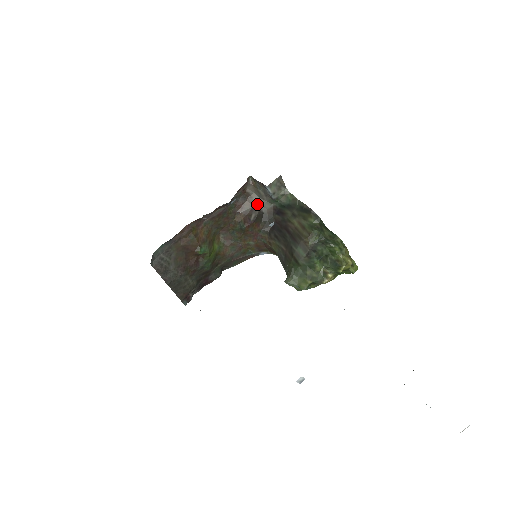
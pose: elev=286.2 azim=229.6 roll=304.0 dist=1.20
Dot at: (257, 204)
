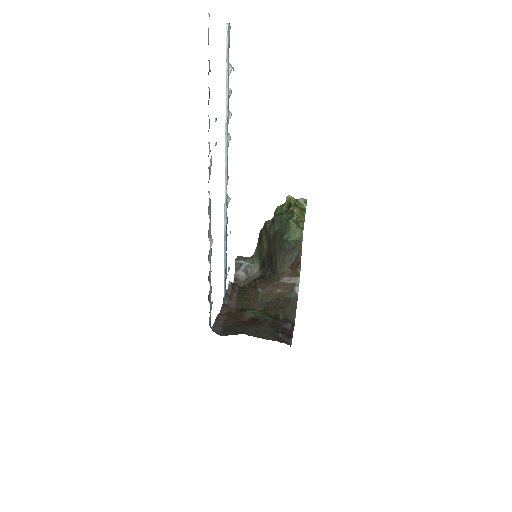
Dot at: (253, 281)
